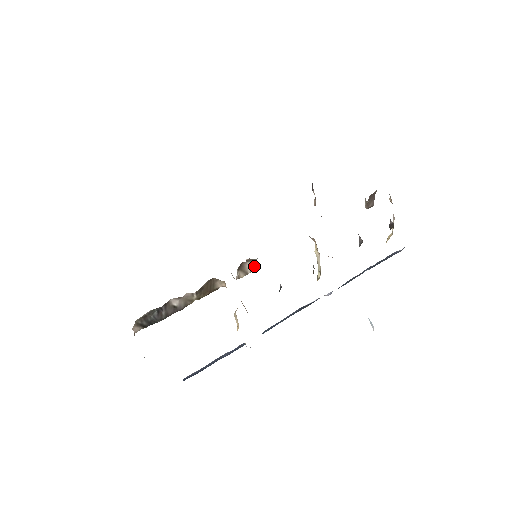
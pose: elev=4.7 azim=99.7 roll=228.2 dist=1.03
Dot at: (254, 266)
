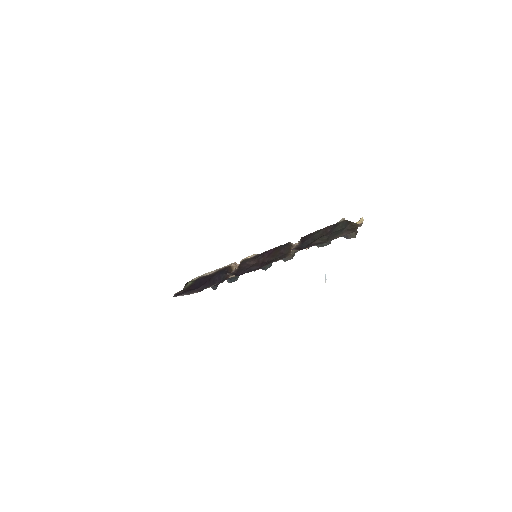
Dot at: occluded
